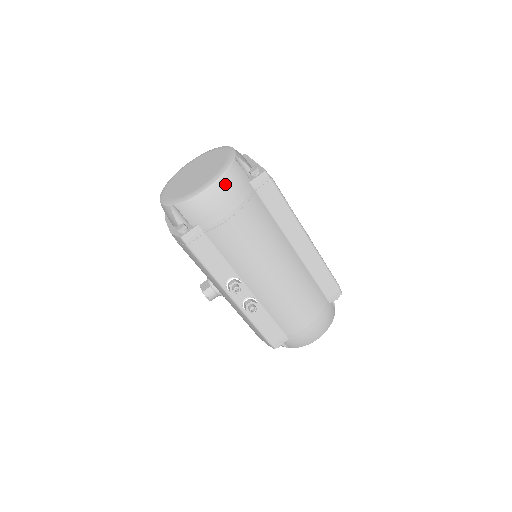
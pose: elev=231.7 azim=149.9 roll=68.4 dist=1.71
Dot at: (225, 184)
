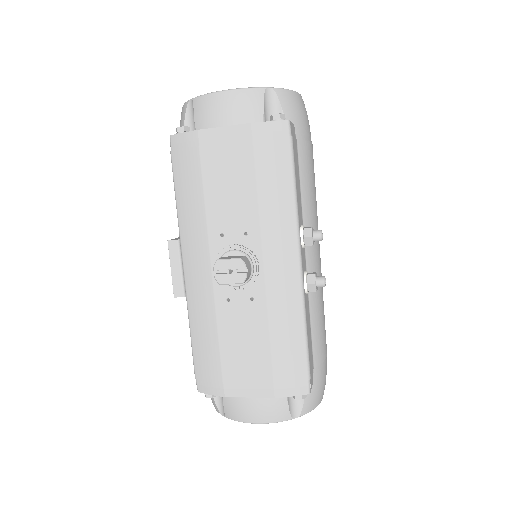
Dot at: occluded
